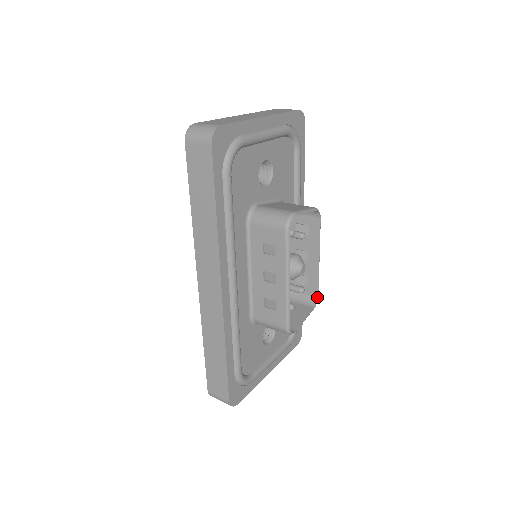
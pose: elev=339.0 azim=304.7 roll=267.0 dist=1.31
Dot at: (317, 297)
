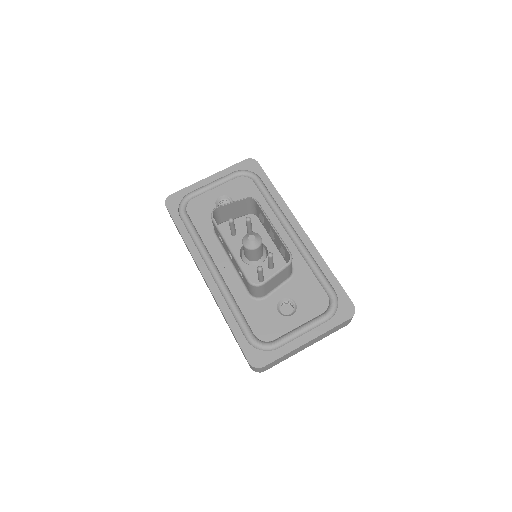
Dot at: (289, 255)
